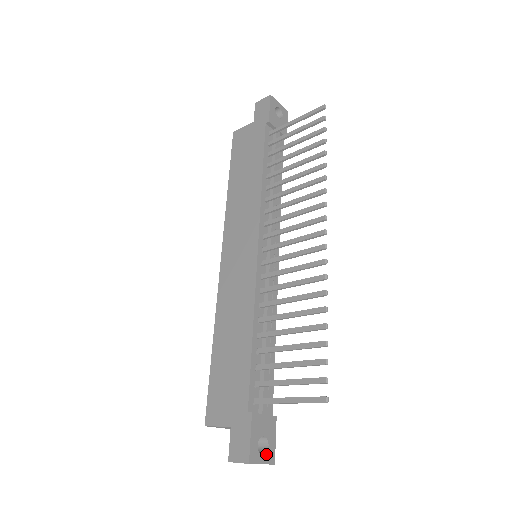
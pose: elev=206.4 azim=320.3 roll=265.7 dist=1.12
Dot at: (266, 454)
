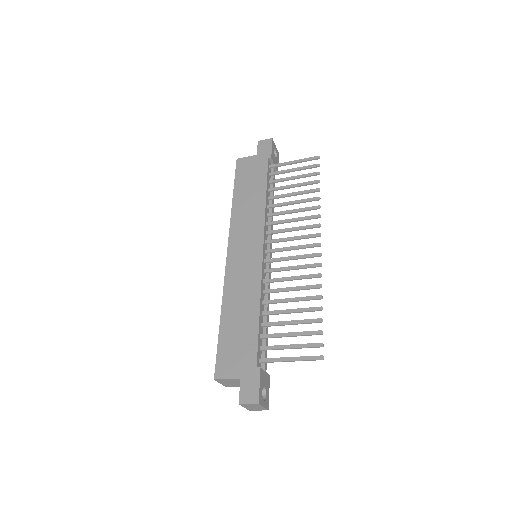
Dot at: (265, 401)
